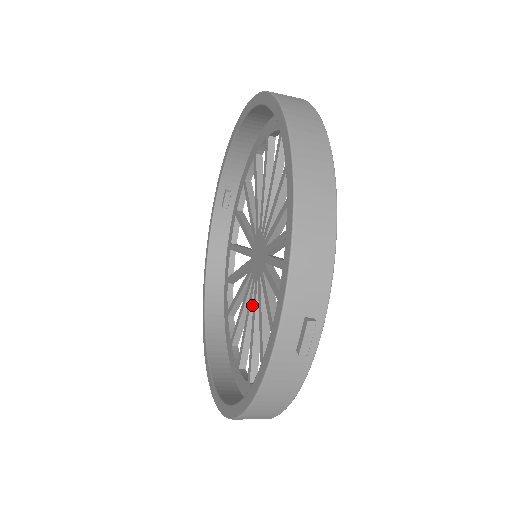
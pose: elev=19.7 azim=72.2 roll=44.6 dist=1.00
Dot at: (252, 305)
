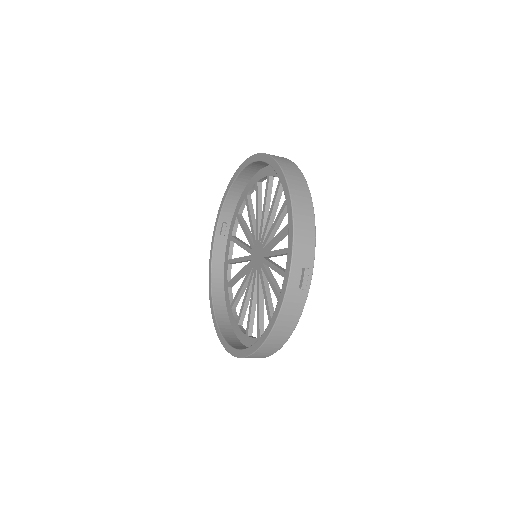
Dot at: (255, 289)
